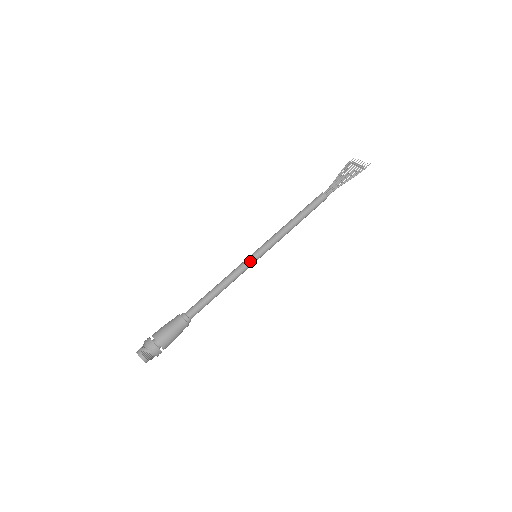
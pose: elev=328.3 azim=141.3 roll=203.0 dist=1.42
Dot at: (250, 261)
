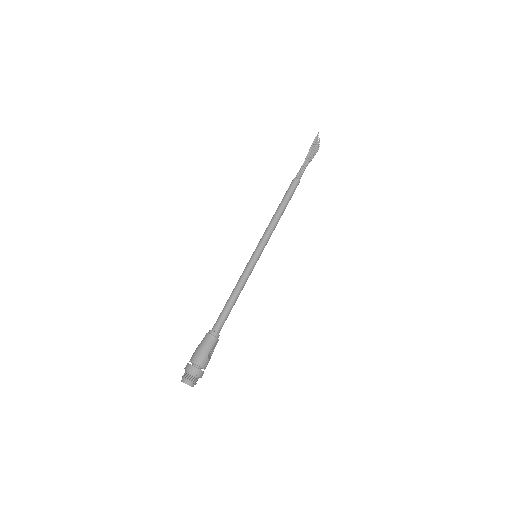
Dot at: (249, 261)
